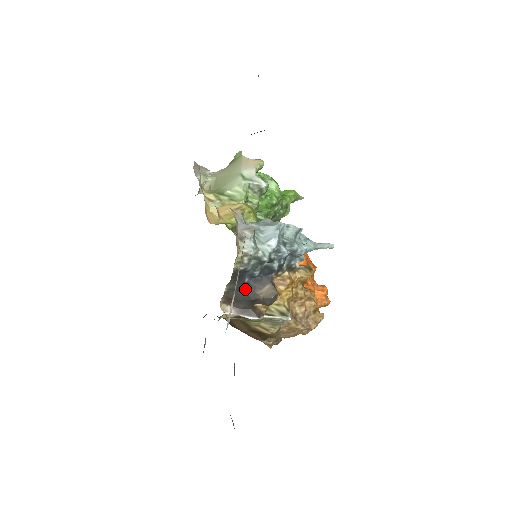
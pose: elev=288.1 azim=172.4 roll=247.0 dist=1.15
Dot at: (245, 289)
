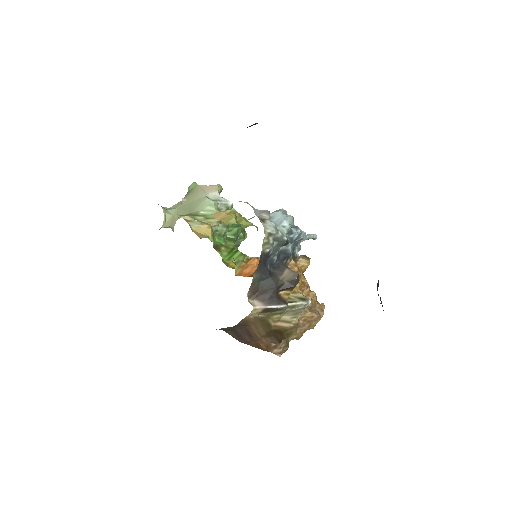
Dot at: (269, 276)
